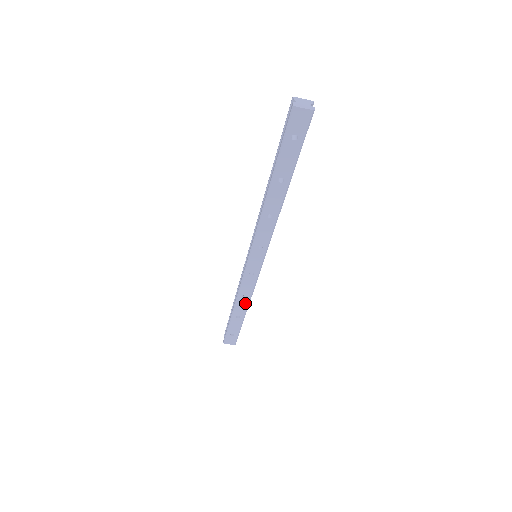
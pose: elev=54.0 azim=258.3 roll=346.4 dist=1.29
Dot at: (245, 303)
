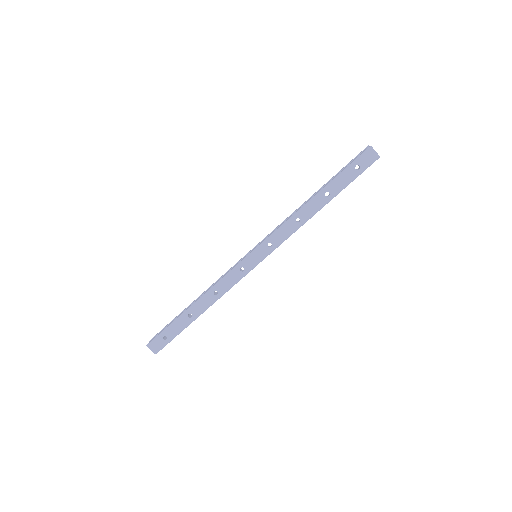
Dot at: (210, 301)
